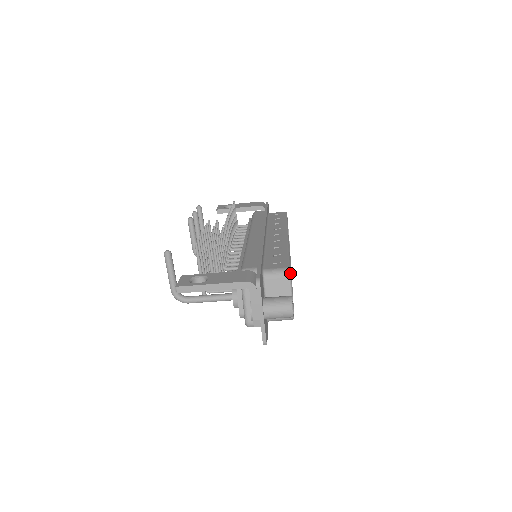
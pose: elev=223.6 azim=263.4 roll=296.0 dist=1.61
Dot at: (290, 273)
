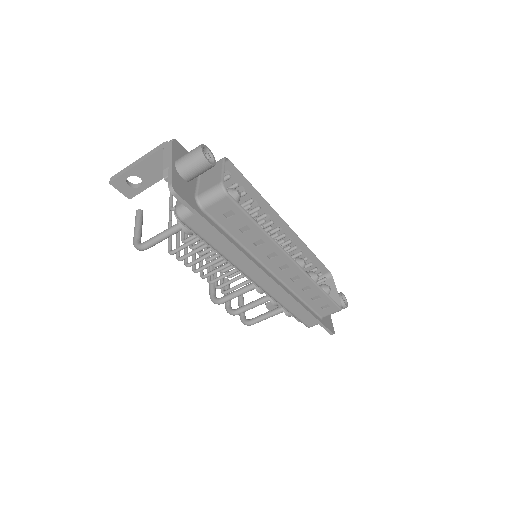
Dot at: (225, 158)
